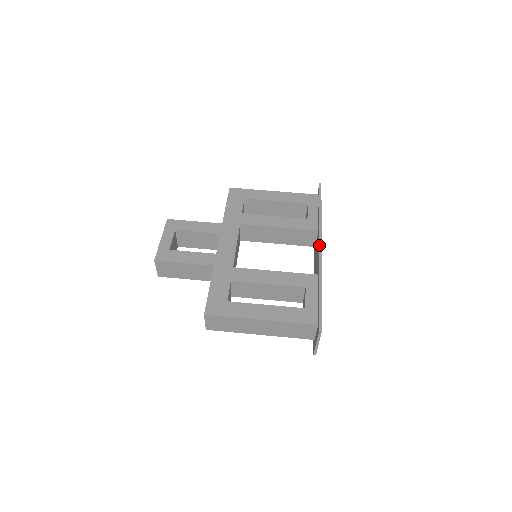
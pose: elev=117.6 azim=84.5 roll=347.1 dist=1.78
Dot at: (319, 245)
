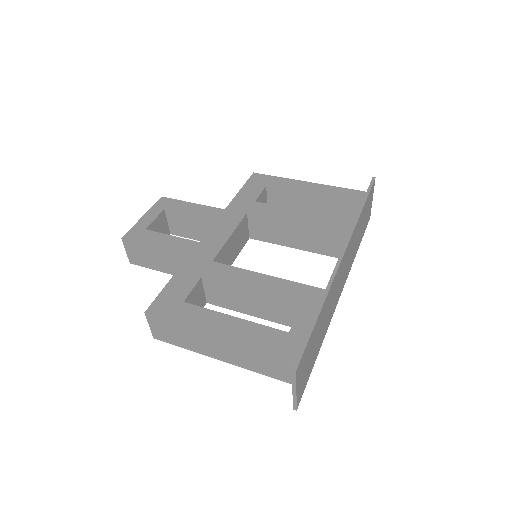
Dot at: occluded
